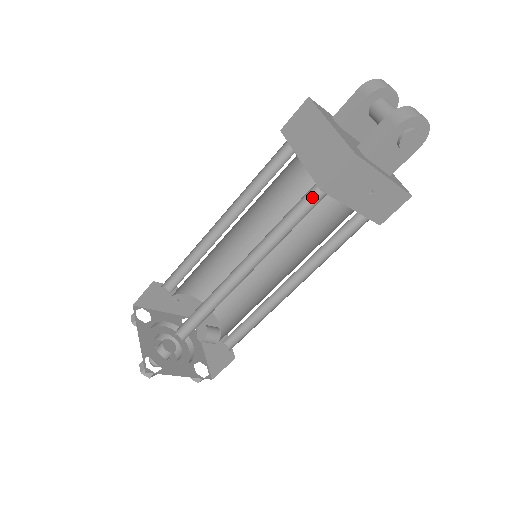
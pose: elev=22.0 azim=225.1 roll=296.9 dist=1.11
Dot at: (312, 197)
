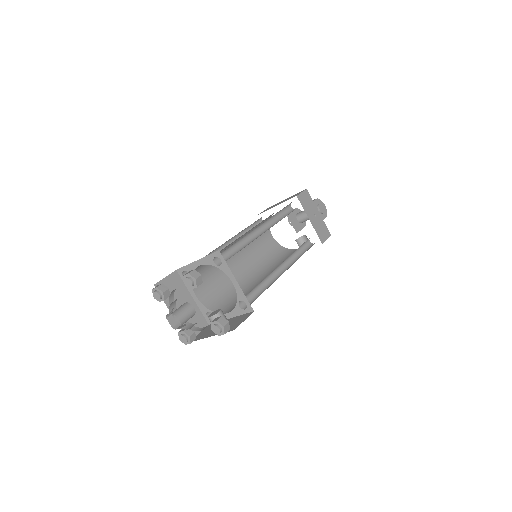
Dot at: (289, 211)
